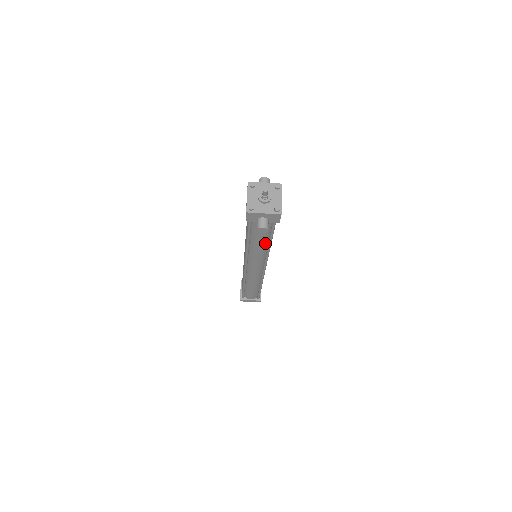
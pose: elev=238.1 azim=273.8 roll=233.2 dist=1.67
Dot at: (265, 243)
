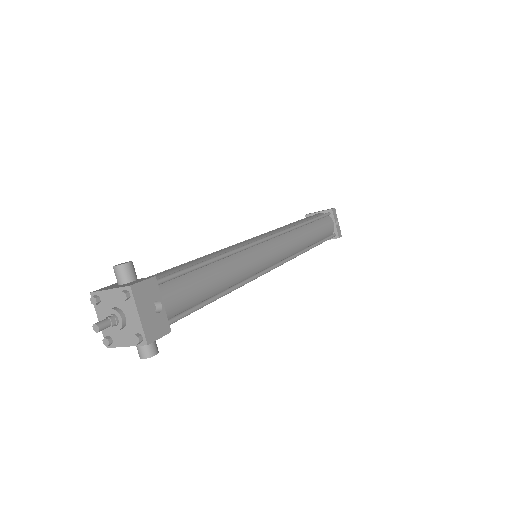
Dot at: occluded
